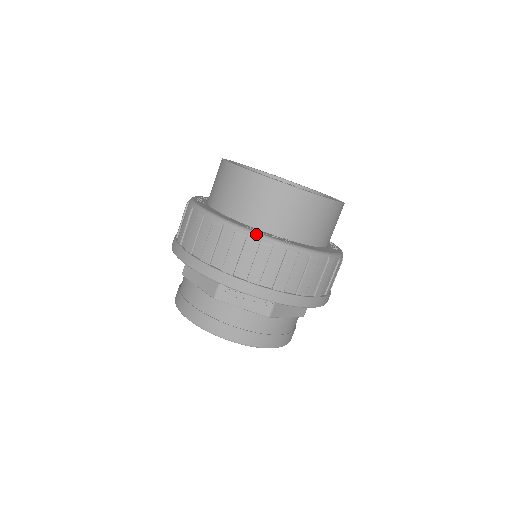
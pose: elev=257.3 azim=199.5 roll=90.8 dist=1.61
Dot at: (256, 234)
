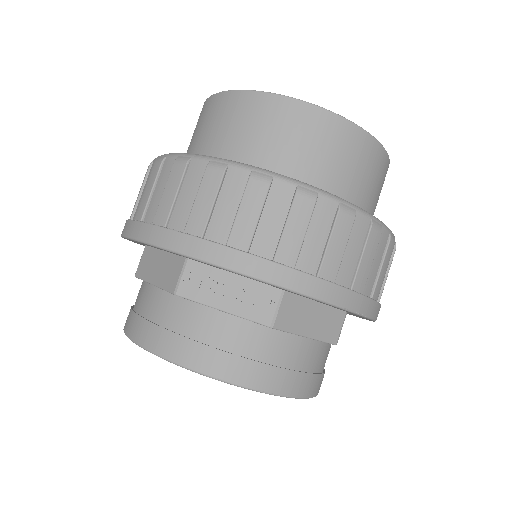
Dot at: (242, 165)
